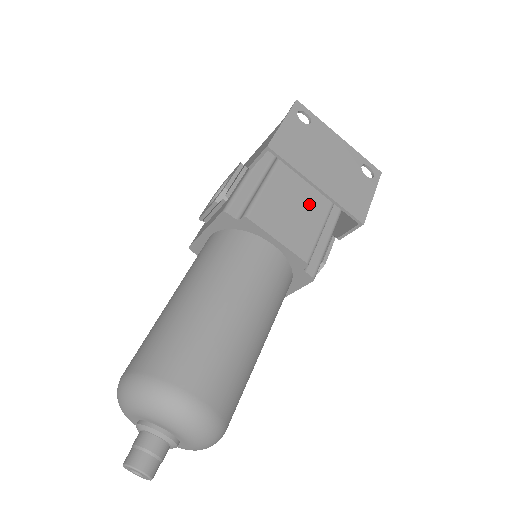
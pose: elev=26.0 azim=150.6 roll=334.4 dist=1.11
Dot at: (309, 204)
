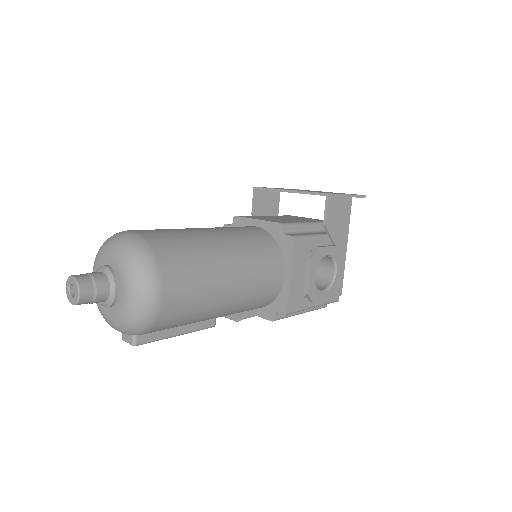
Dot at: occluded
